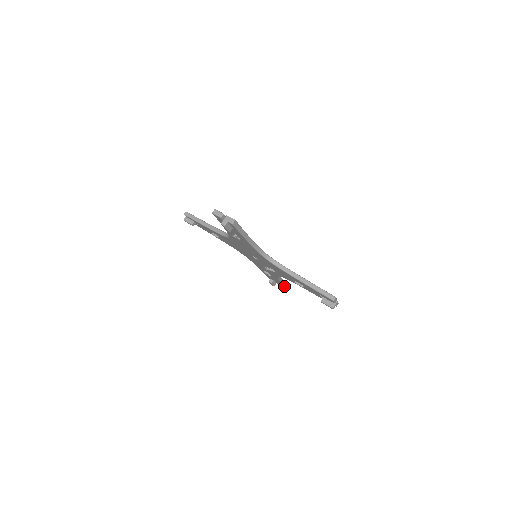
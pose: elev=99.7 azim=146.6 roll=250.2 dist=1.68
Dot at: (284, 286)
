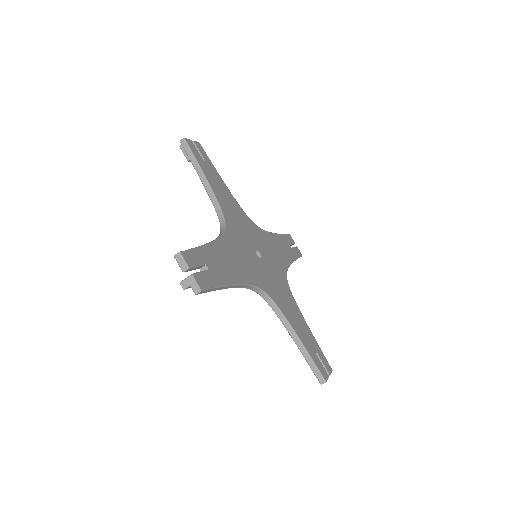
Dot at: occluded
